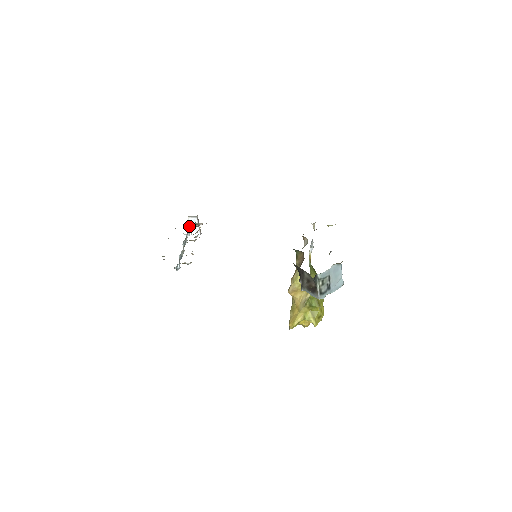
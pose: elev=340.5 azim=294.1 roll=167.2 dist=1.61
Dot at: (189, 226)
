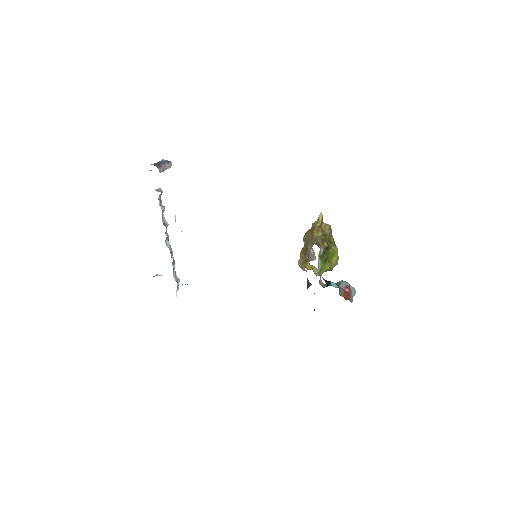
Dot at: (158, 199)
